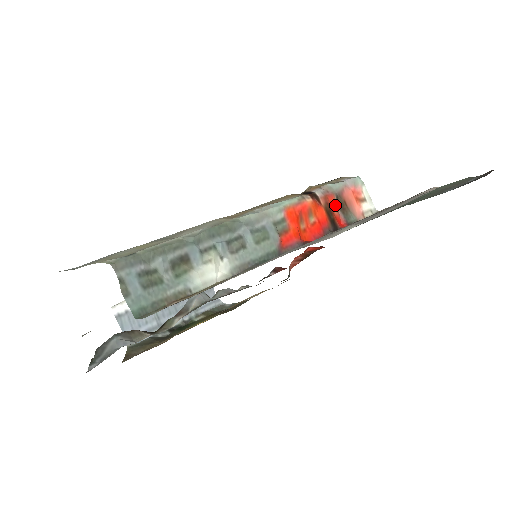
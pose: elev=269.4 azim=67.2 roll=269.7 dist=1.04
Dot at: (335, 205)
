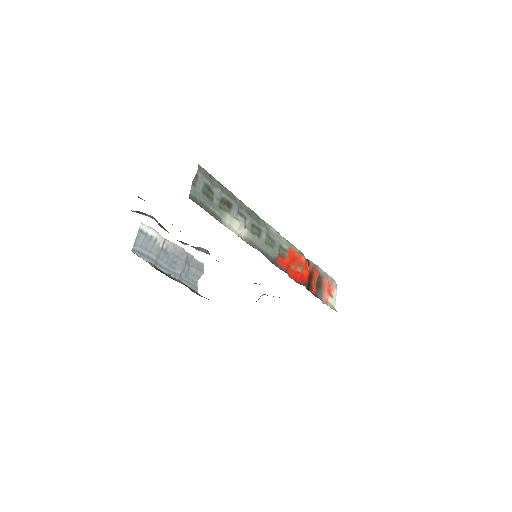
Dot at: (315, 279)
